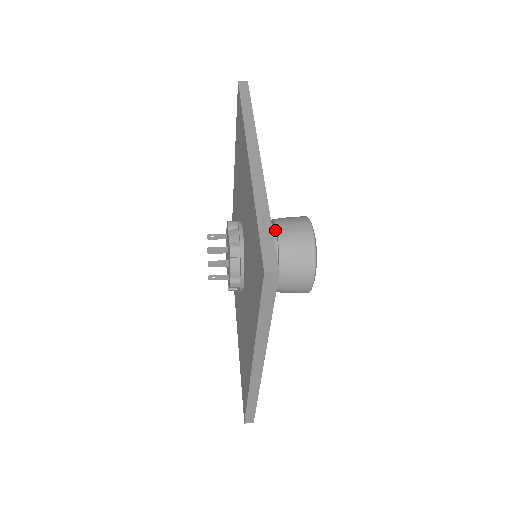
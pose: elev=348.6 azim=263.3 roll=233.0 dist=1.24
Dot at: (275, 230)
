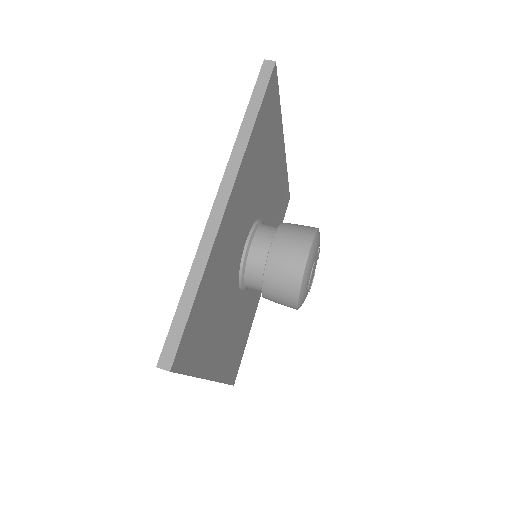
Dot at: (271, 244)
